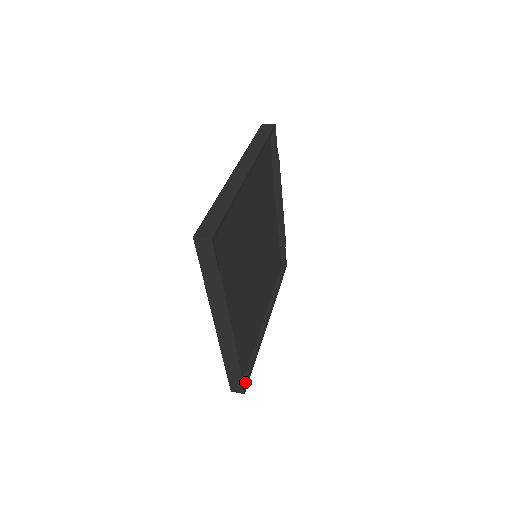
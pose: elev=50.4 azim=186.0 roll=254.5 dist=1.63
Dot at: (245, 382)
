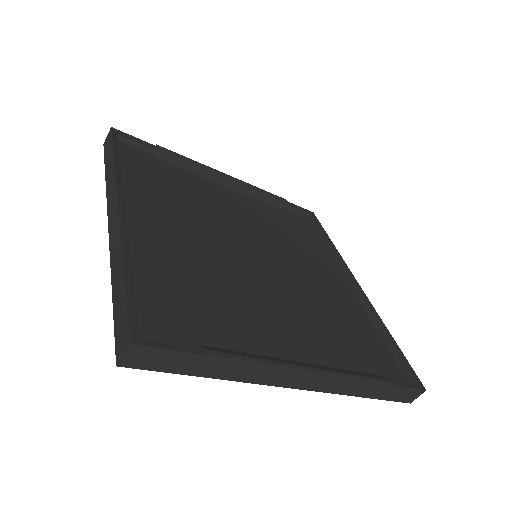
Dot at: (411, 378)
